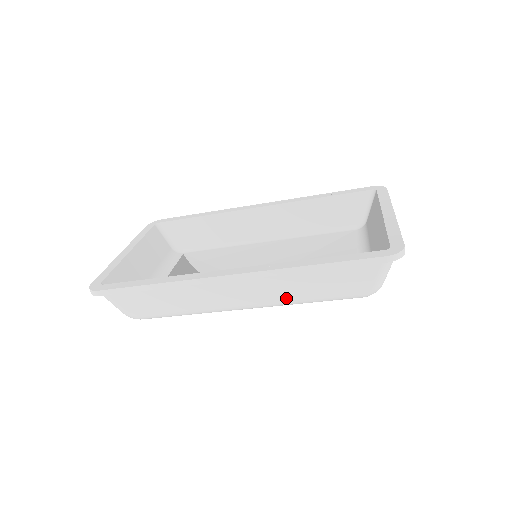
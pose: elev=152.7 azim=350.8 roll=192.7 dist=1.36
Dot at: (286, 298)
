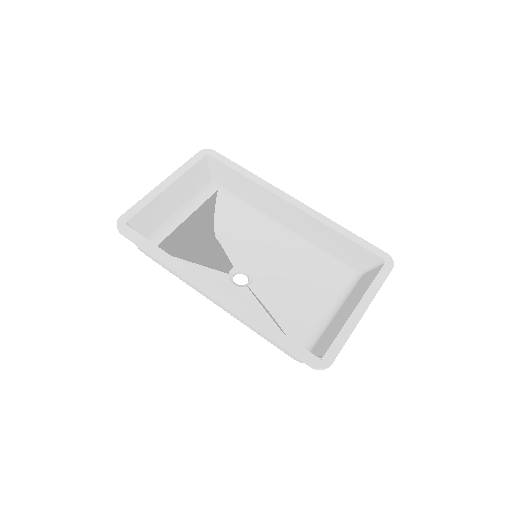
Dot at: (244, 323)
